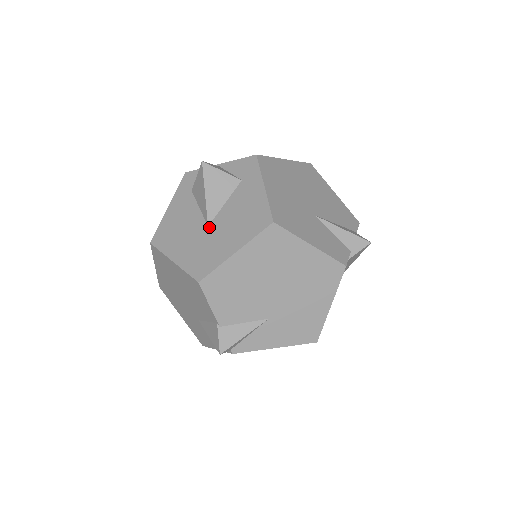
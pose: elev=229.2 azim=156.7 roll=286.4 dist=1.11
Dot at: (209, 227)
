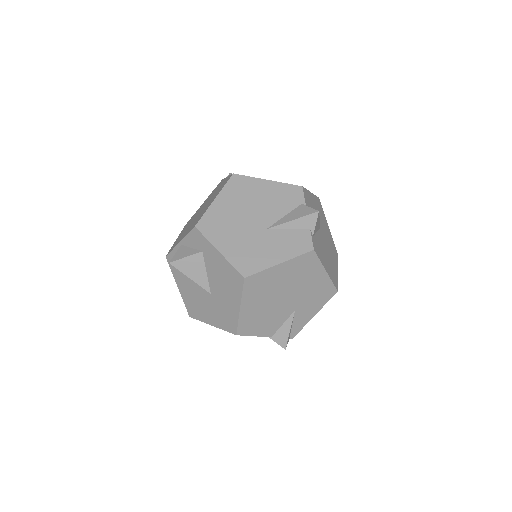
Dot at: (212, 295)
